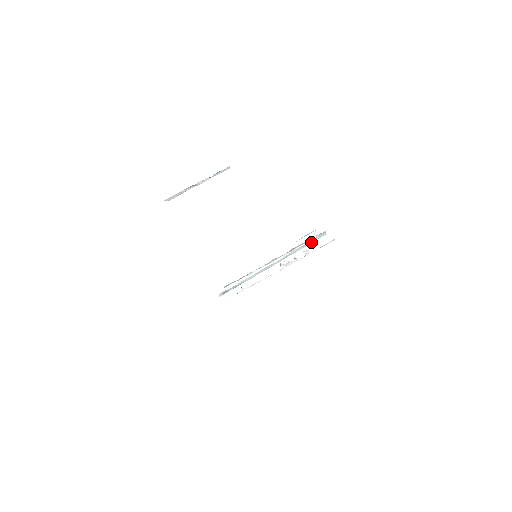
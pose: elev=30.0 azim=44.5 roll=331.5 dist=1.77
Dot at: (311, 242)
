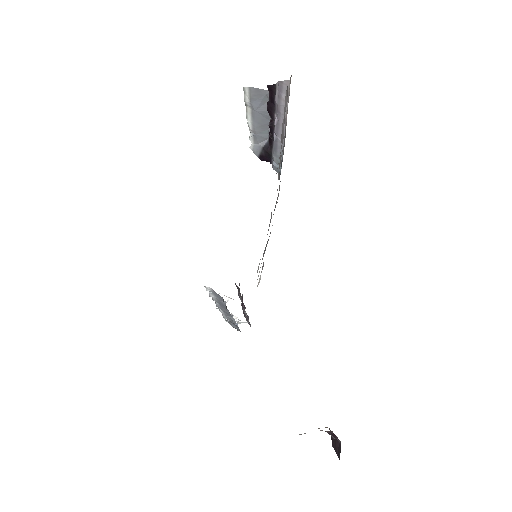
Dot at: occluded
